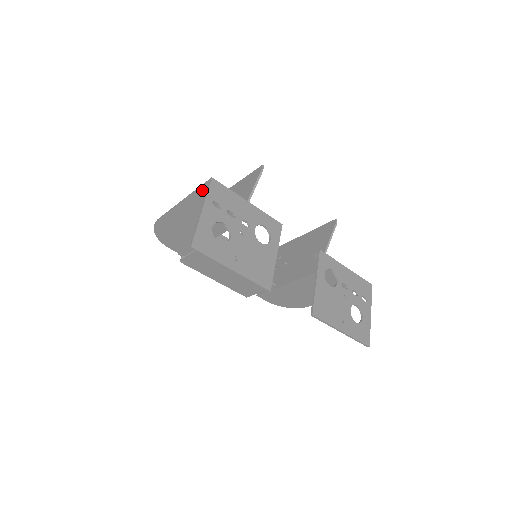
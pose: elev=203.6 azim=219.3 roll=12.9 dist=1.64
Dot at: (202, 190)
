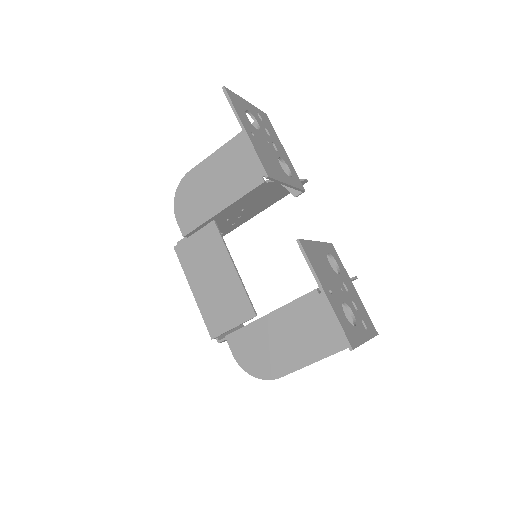
Dot at: occluded
